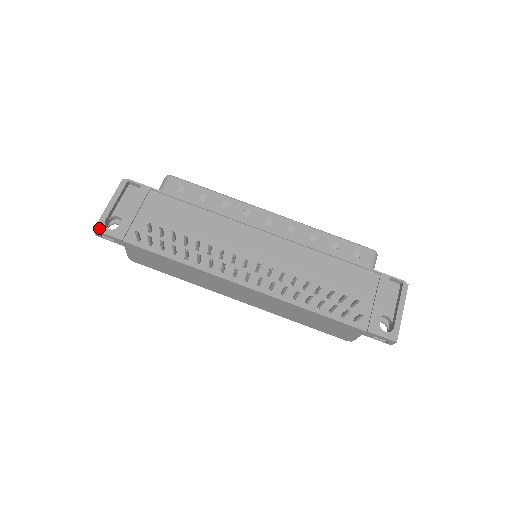
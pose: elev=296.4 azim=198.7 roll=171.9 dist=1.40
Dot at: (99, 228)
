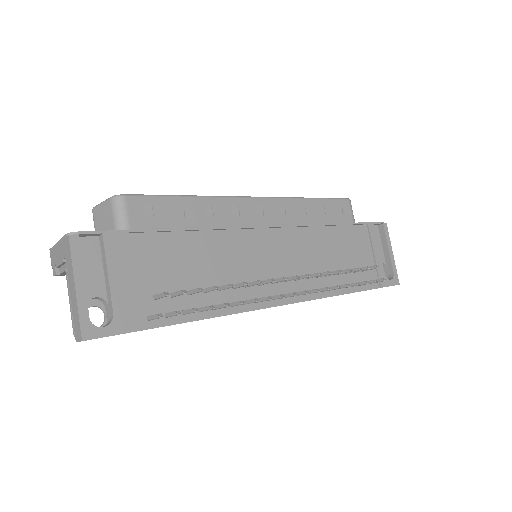
Dot at: (89, 334)
